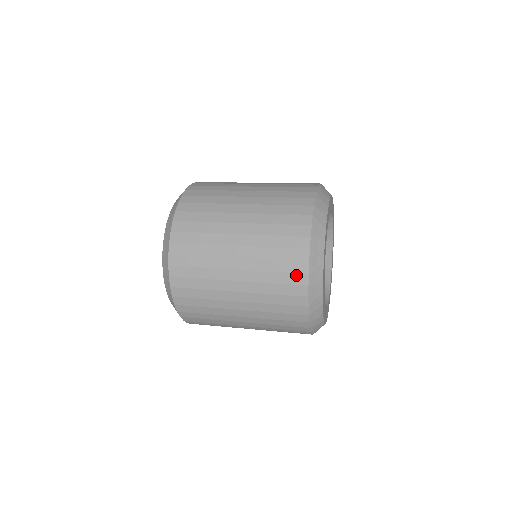
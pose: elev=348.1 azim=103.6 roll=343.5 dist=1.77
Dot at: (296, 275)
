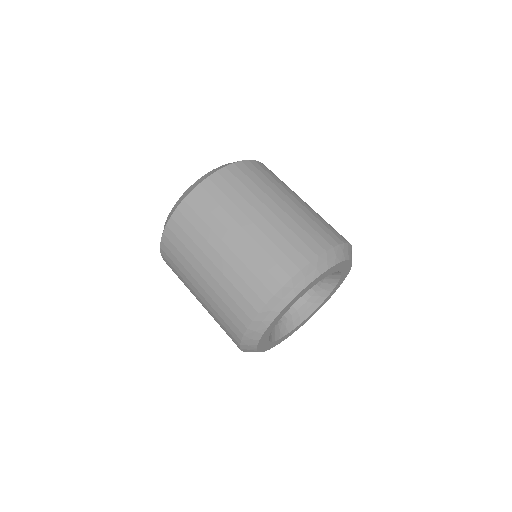
Dot at: (243, 313)
